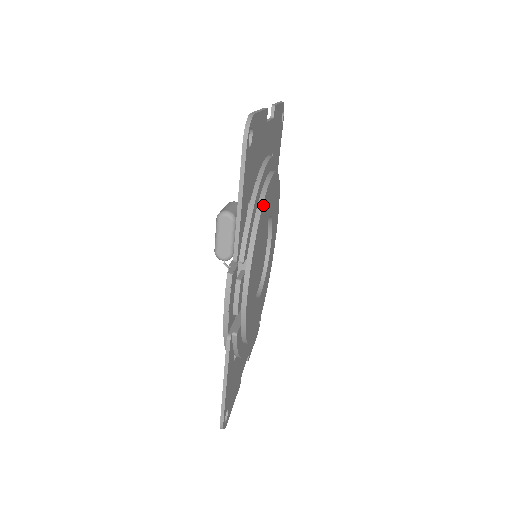
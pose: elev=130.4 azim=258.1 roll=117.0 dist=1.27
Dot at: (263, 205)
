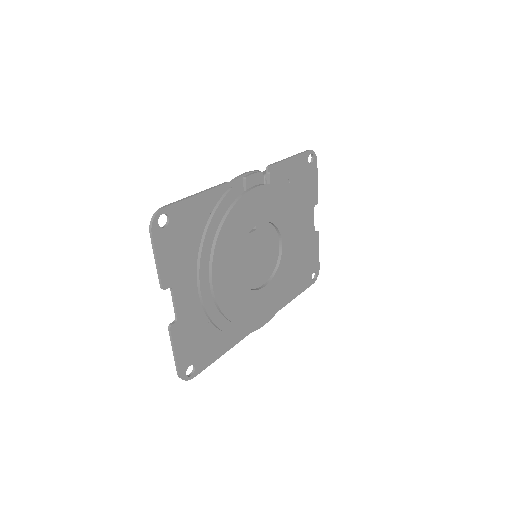
Dot at: (292, 202)
